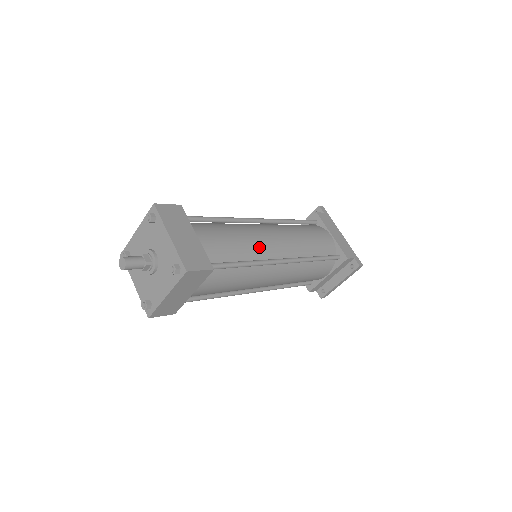
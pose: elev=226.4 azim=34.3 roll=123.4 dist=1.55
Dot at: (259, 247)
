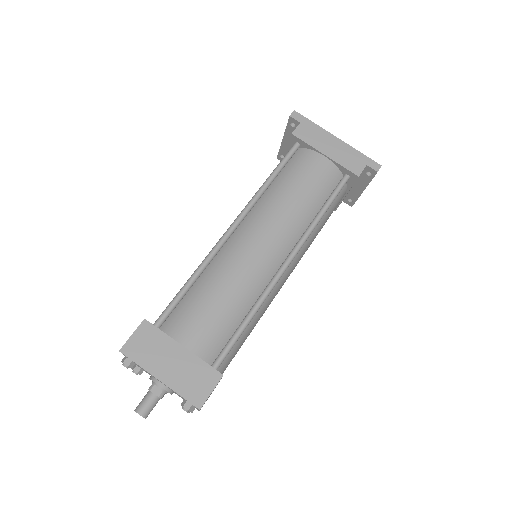
Dot at: (252, 279)
